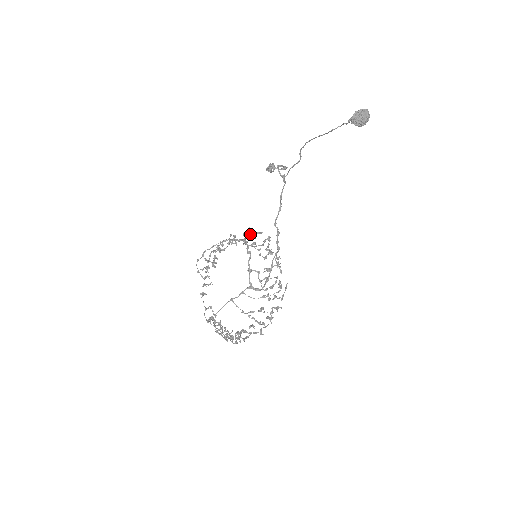
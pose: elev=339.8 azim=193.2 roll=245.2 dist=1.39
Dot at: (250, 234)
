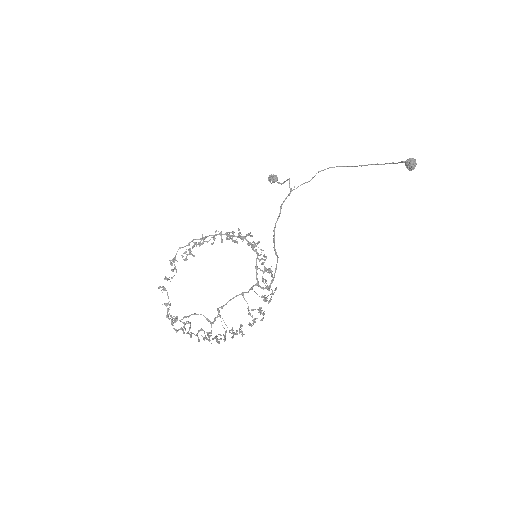
Dot at: occluded
